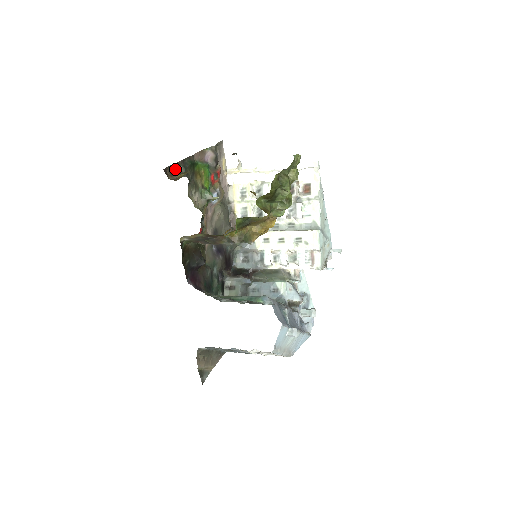
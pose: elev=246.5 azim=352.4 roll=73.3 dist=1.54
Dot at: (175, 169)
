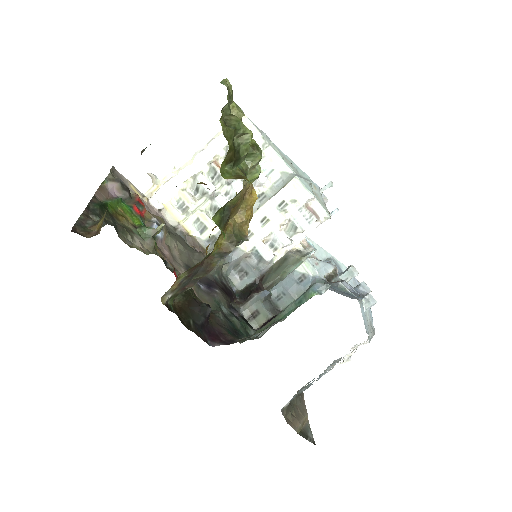
Dot at: (86, 223)
